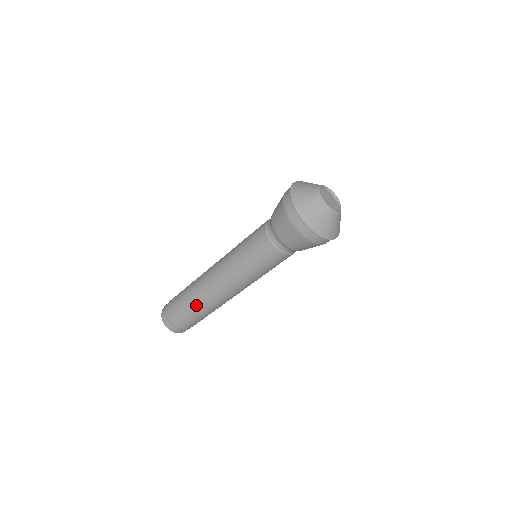
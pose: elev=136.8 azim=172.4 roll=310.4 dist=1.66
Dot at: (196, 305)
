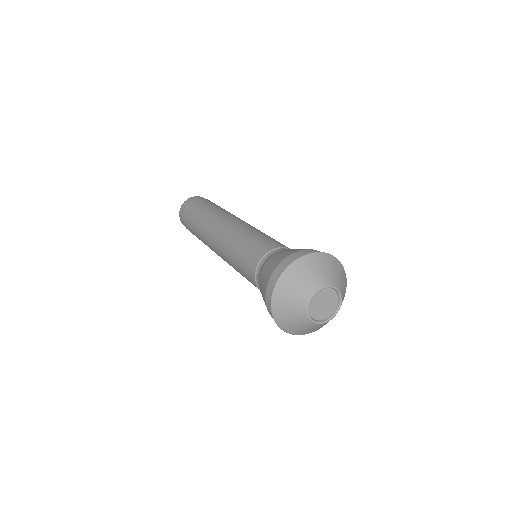
Dot at: (201, 240)
